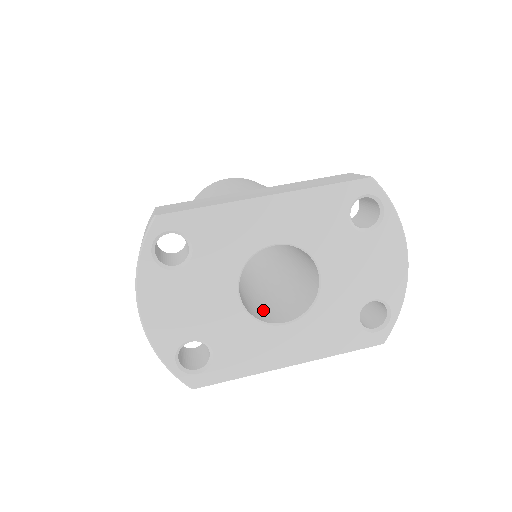
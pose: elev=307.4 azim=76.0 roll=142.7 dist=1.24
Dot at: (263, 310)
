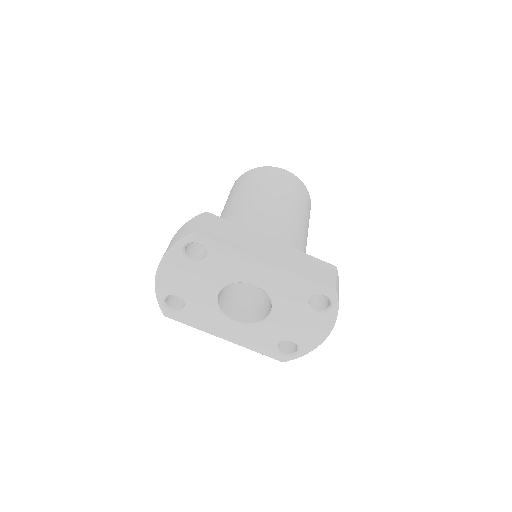
Dot at: (231, 300)
